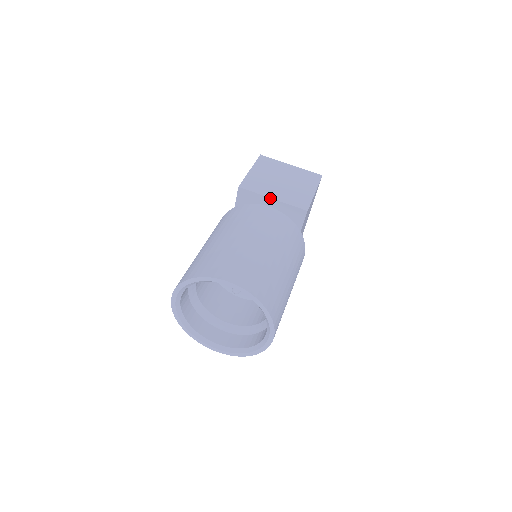
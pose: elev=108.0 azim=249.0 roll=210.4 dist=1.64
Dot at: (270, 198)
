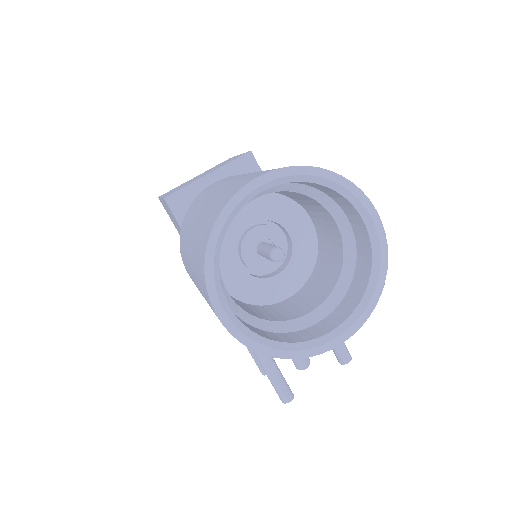
Dot at: (205, 176)
